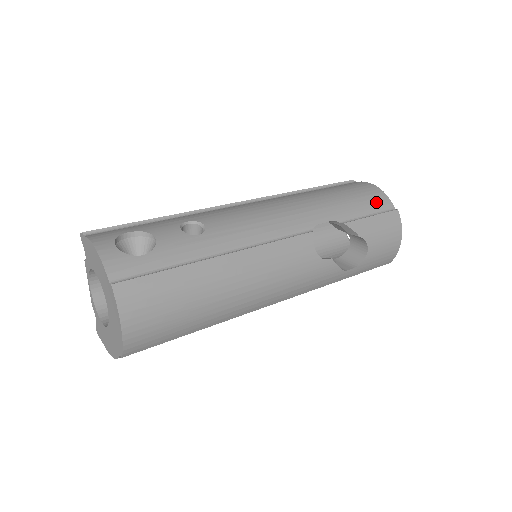
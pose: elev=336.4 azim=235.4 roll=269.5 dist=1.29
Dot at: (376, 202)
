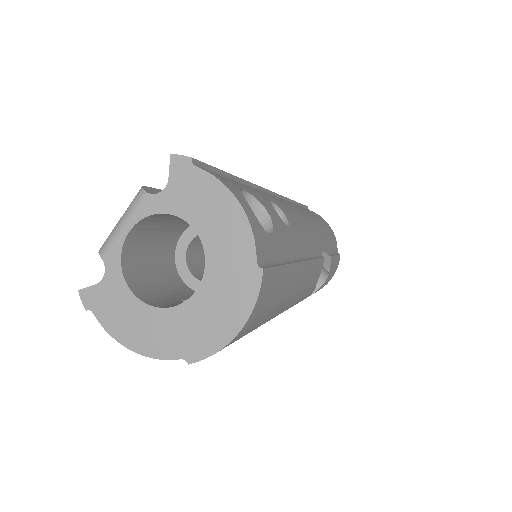
Dot at: (334, 241)
